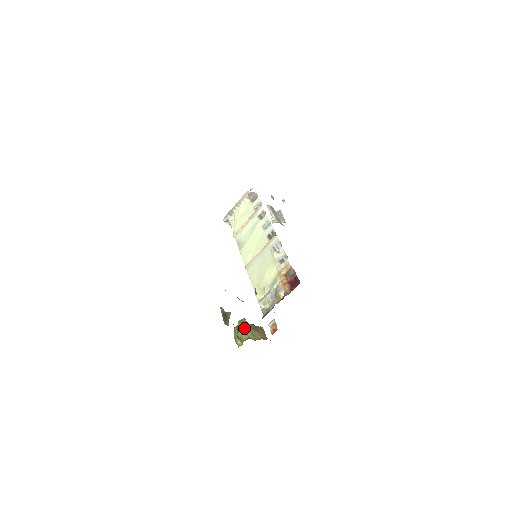
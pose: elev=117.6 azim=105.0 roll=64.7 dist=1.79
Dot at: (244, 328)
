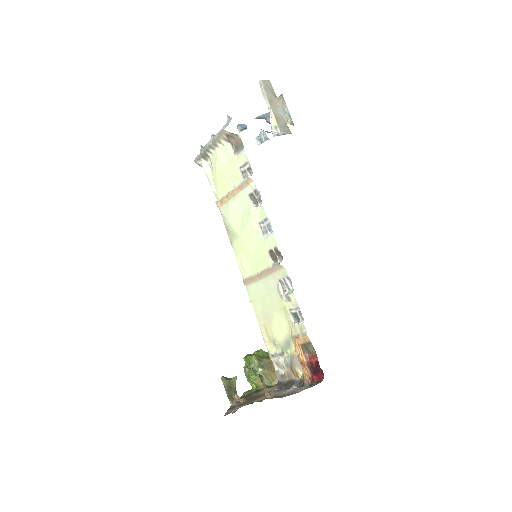
Dot at: (256, 373)
